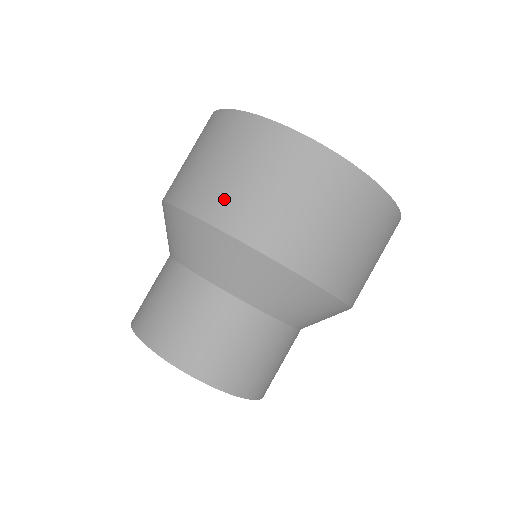
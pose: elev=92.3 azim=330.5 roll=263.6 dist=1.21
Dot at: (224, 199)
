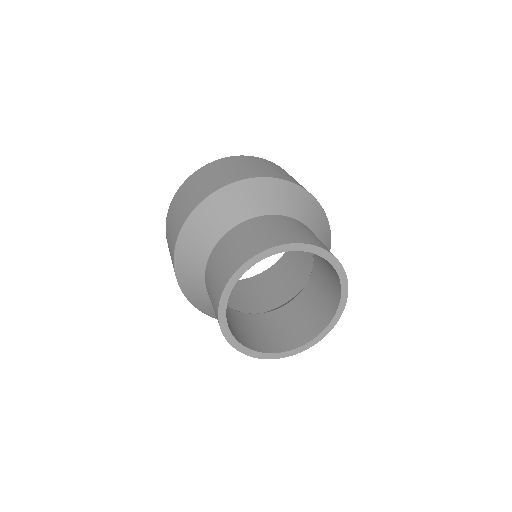
Dot at: (204, 190)
